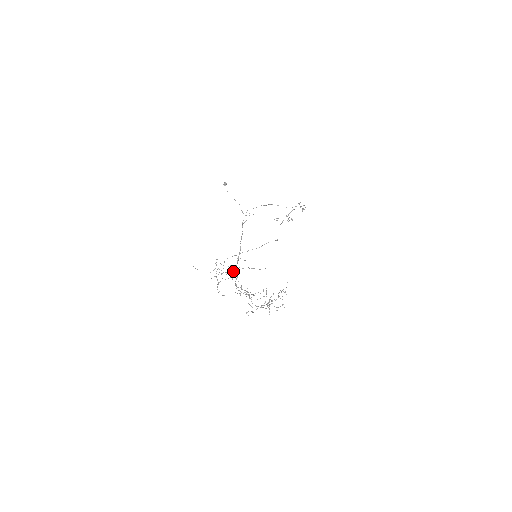
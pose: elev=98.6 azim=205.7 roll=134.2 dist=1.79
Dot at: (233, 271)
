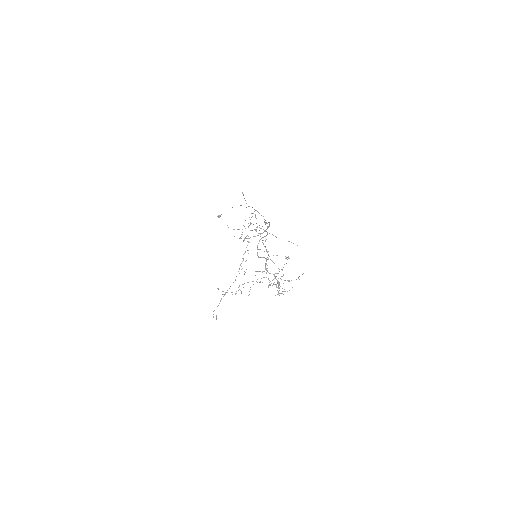
Dot at: (258, 233)
